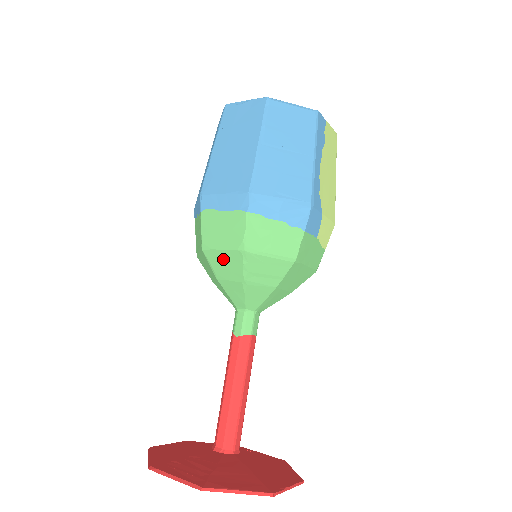
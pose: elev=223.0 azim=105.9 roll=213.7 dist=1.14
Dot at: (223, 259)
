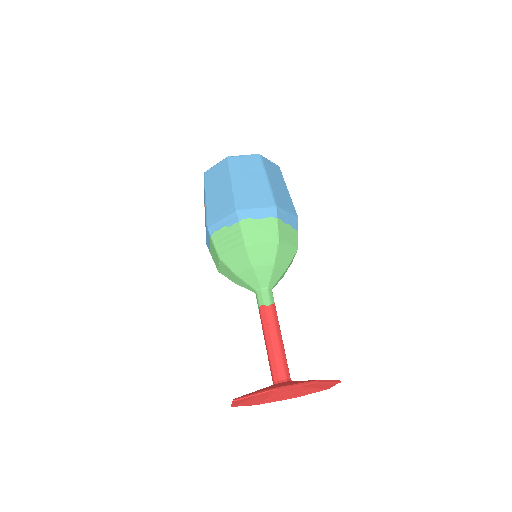
Dot at: (261, 250)
